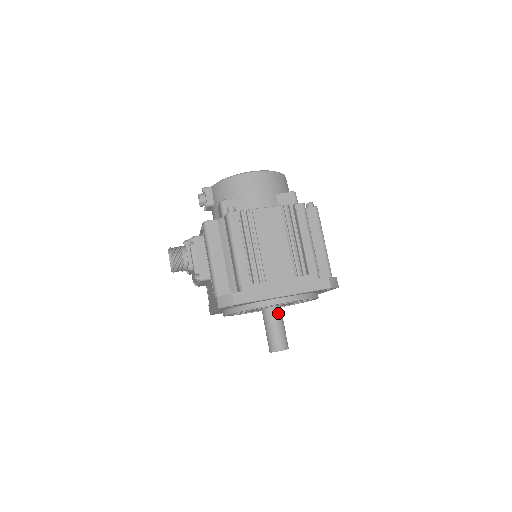
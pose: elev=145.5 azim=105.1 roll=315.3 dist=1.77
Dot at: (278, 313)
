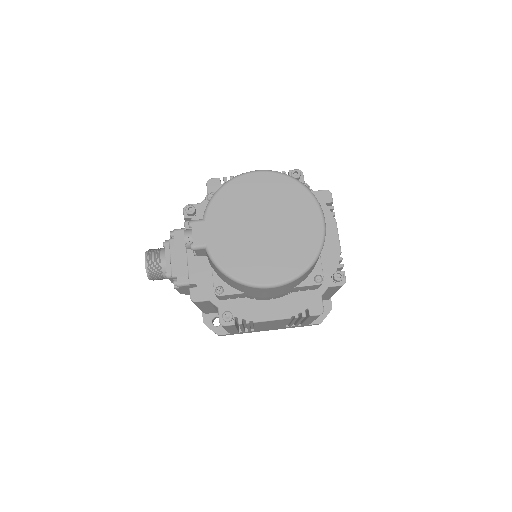
Dot at: occluded
